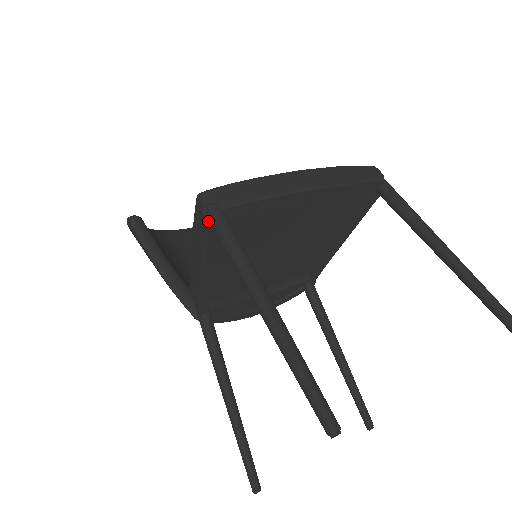
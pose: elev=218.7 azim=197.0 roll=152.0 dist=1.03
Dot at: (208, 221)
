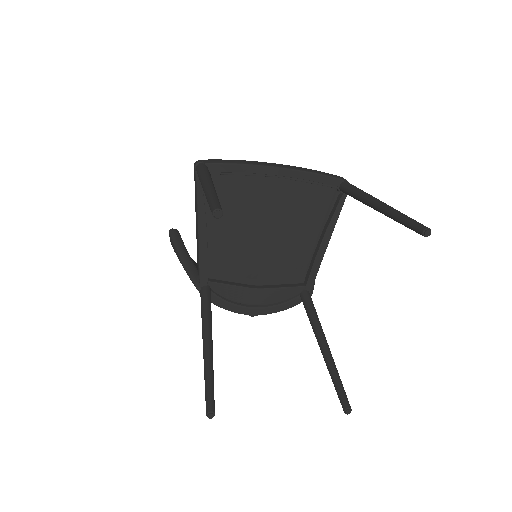
Dot at: (196, 172)
